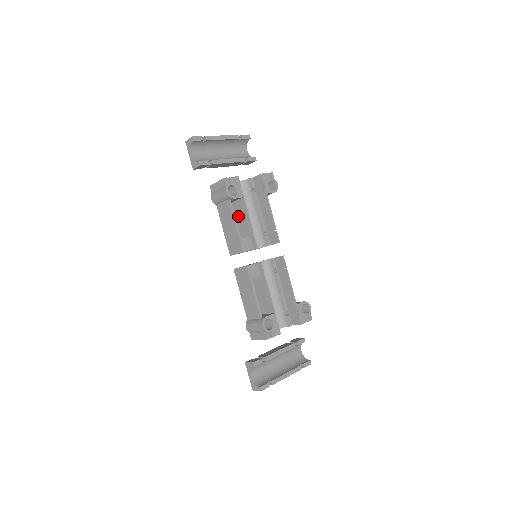
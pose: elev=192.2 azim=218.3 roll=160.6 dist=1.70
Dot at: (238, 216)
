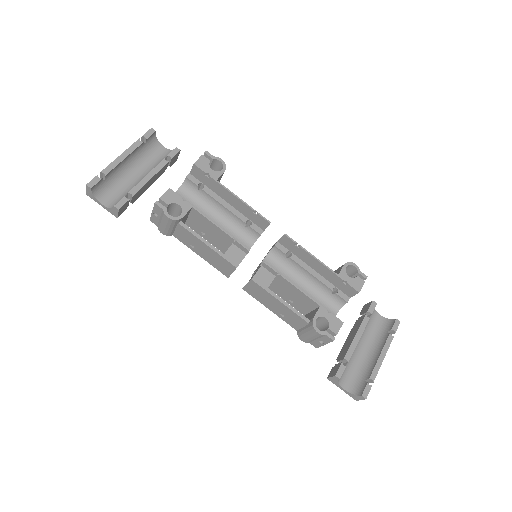
Dot at: (204, 230)
